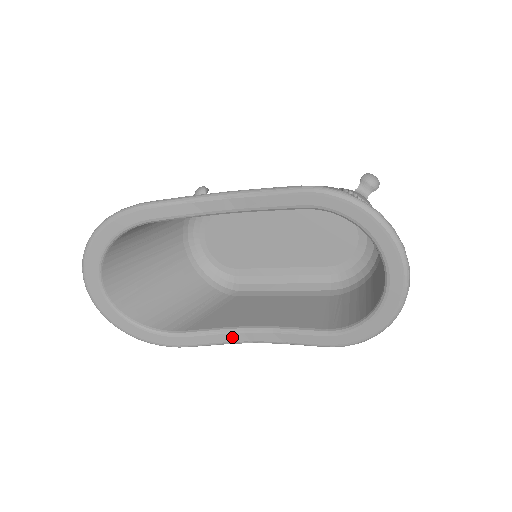
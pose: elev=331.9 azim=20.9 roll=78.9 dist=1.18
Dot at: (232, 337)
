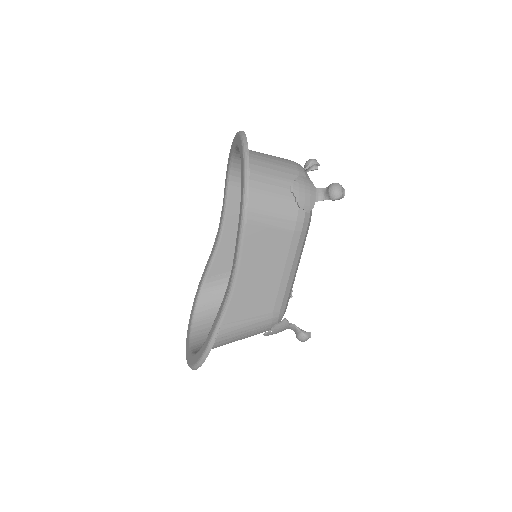
Dot at: (224, 301)
